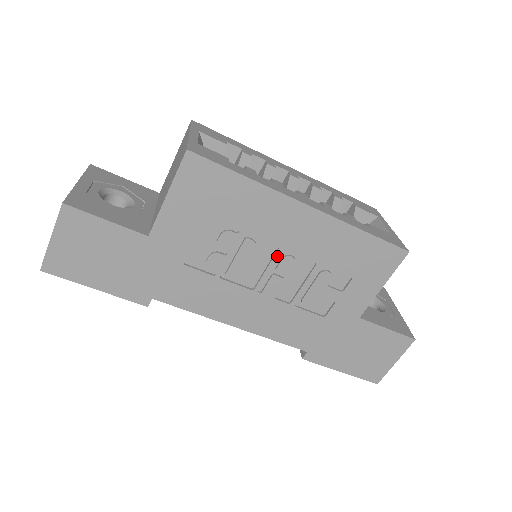
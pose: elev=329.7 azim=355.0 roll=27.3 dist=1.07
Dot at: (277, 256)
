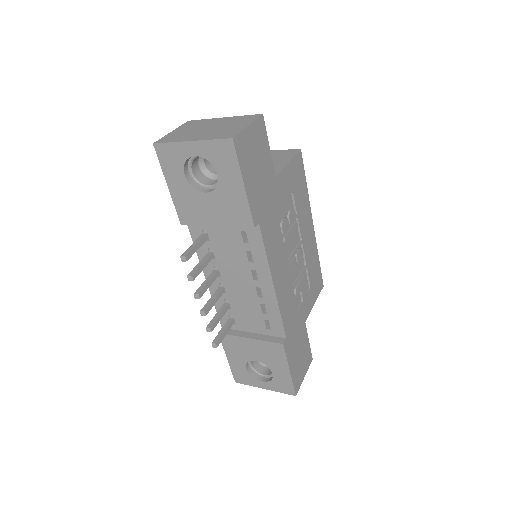
Dot at: (300, 245)
